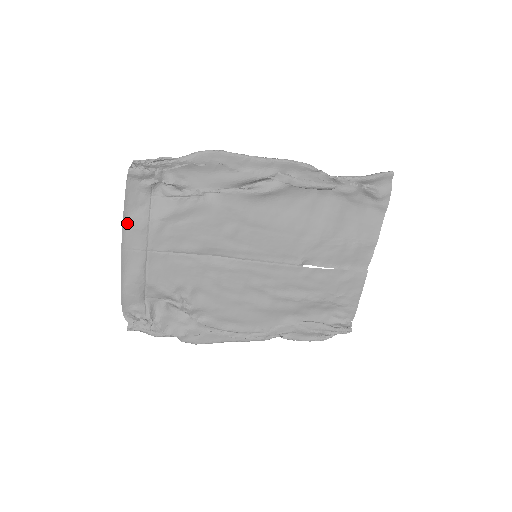
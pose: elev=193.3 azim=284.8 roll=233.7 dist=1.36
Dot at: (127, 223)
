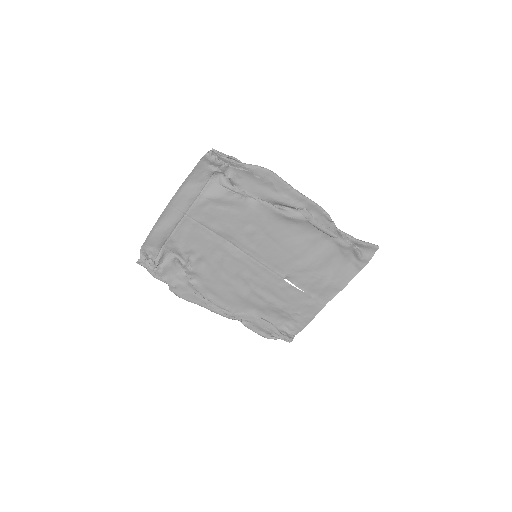
Dot at: (183, 188)
